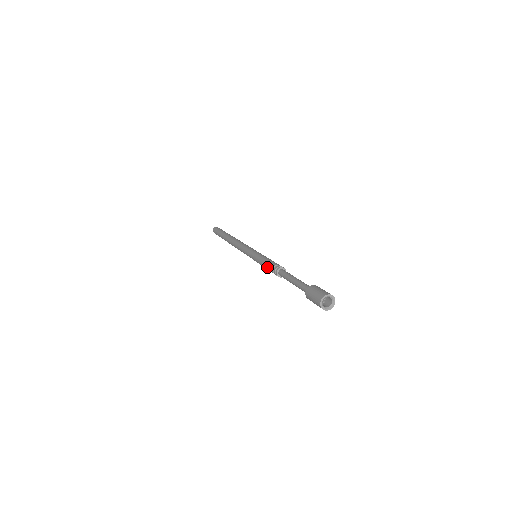
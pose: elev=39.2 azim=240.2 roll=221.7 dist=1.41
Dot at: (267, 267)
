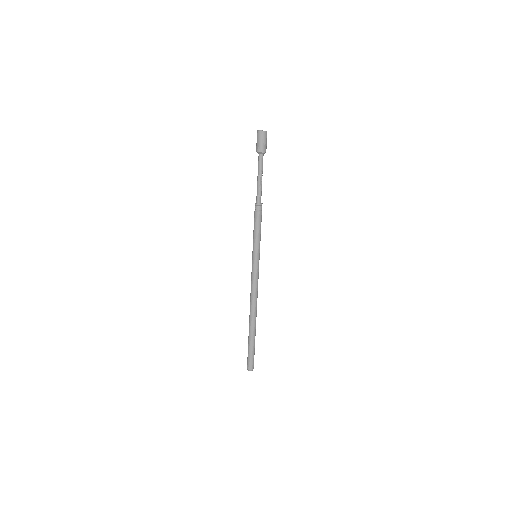
Dot at: (254, 222)
